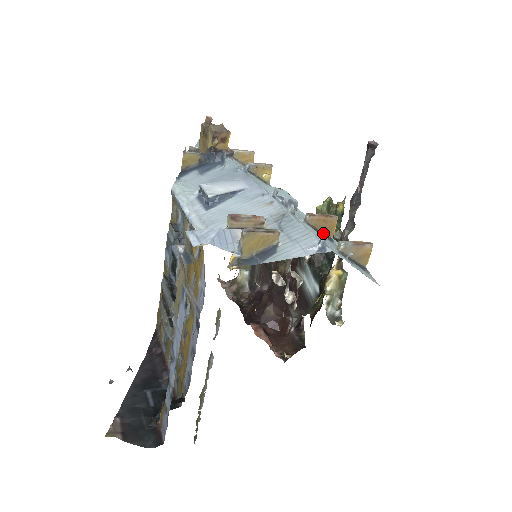
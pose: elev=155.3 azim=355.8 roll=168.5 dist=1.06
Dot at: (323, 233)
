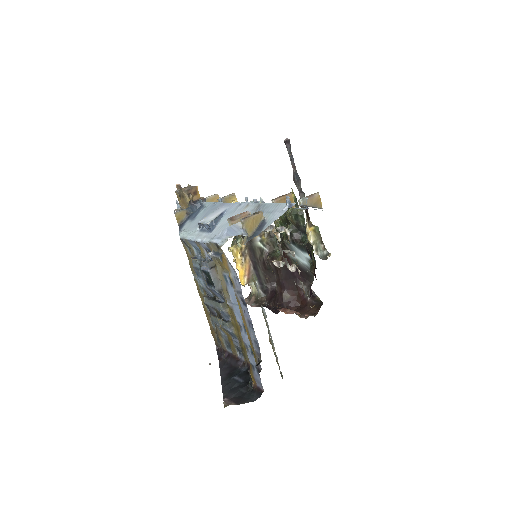
Dot at: (286, 197)
